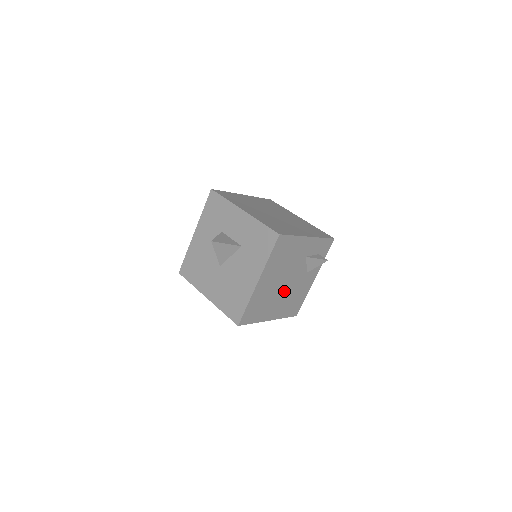
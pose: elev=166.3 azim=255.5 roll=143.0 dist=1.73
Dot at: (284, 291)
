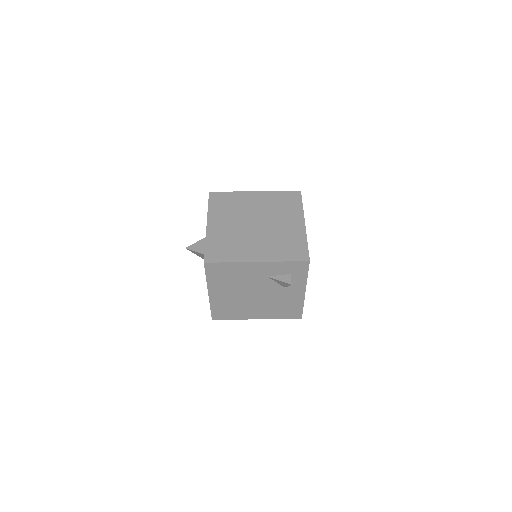
Dot at: (258, 300)
